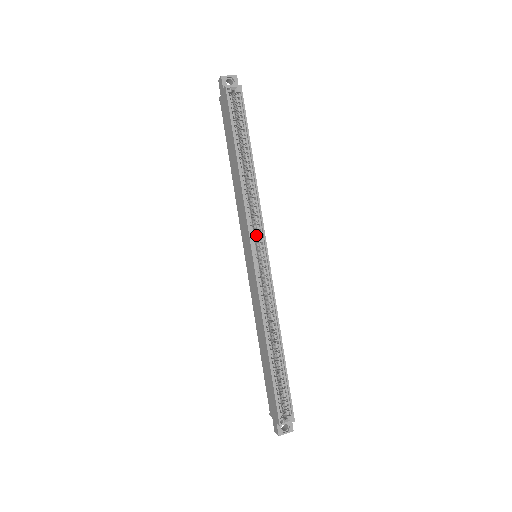
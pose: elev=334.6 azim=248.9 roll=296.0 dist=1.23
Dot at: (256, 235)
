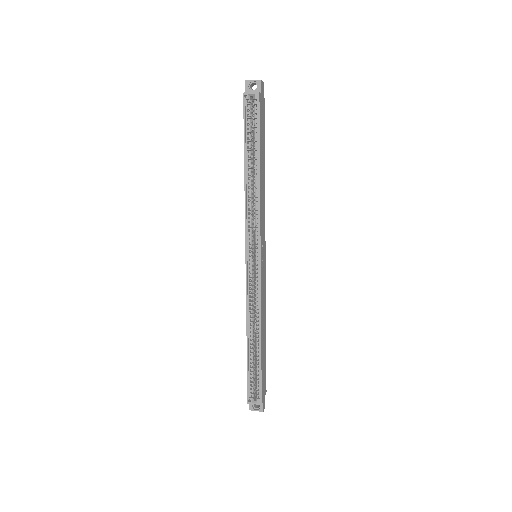
Dot at: occluded
